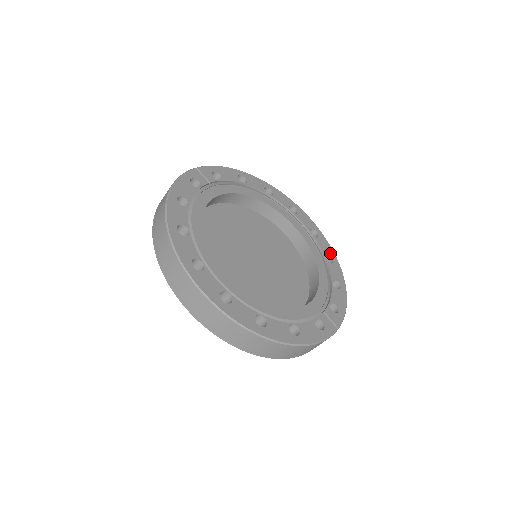
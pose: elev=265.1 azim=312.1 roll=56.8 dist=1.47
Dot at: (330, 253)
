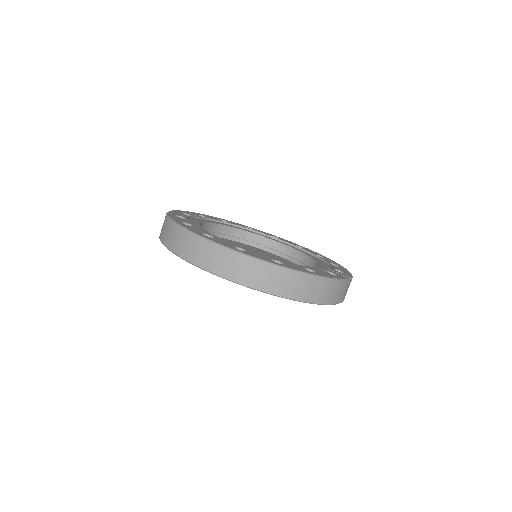
Dot at: (319, 255)
